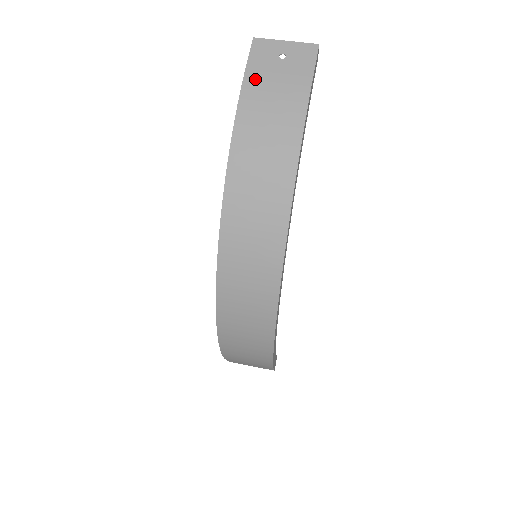
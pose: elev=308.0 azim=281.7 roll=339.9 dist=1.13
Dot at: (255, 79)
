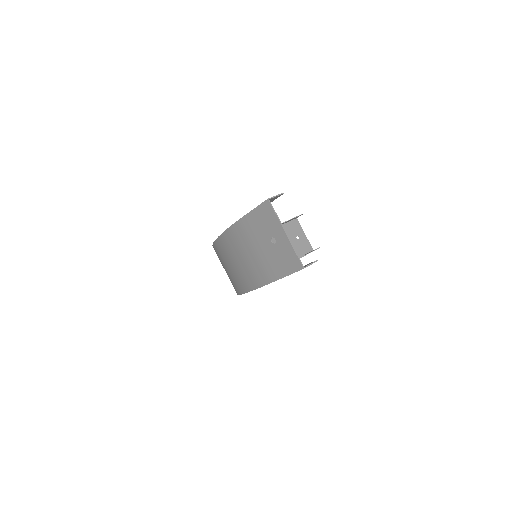
Dot at: (245, 230)
